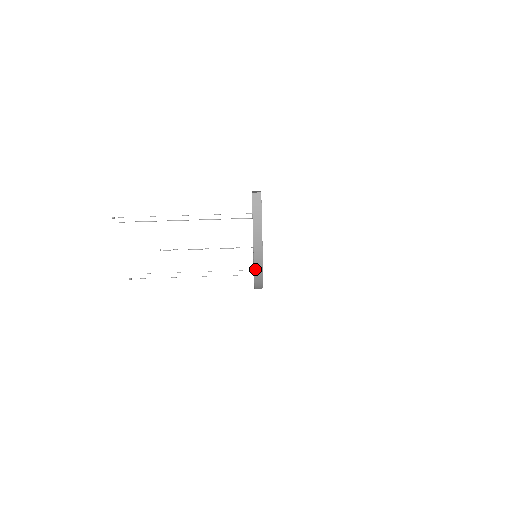
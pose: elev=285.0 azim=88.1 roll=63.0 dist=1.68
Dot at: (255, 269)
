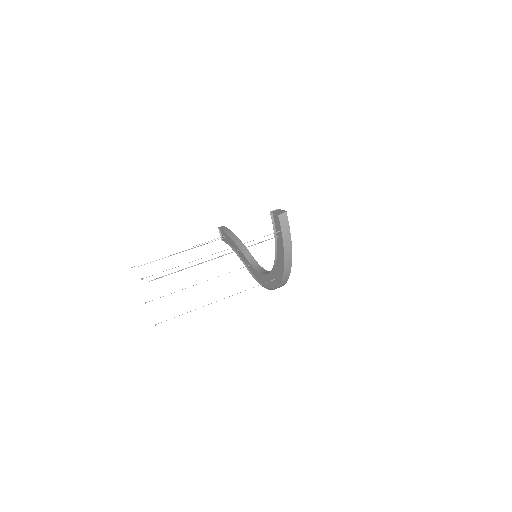
Dot at: (283, 279)
